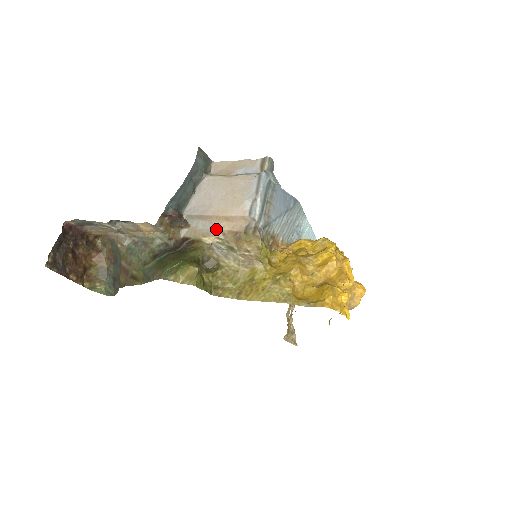
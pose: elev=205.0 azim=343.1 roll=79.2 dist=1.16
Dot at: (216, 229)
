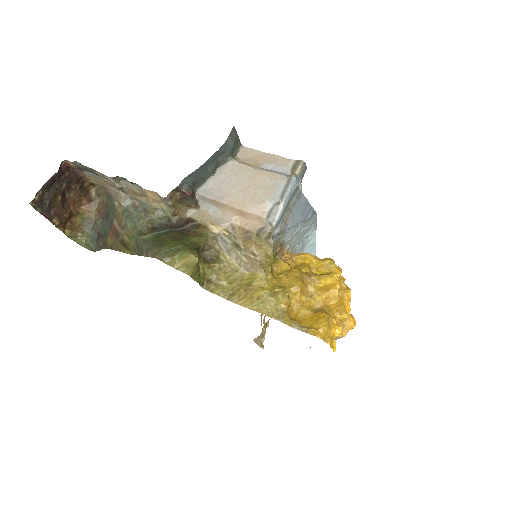
Dot at: (227, 220)
